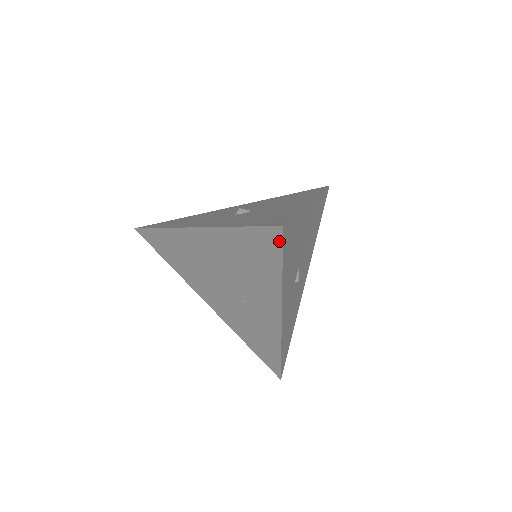
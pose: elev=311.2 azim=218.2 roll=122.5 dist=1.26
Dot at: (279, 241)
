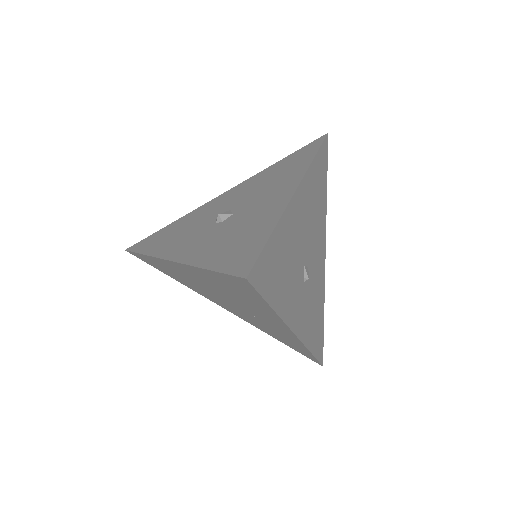
Dot at: (251, 288)
